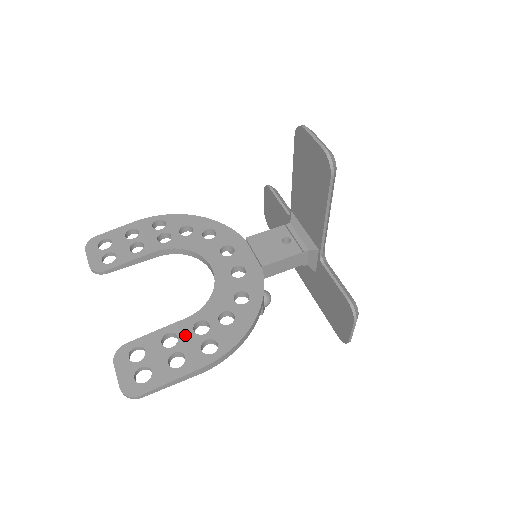
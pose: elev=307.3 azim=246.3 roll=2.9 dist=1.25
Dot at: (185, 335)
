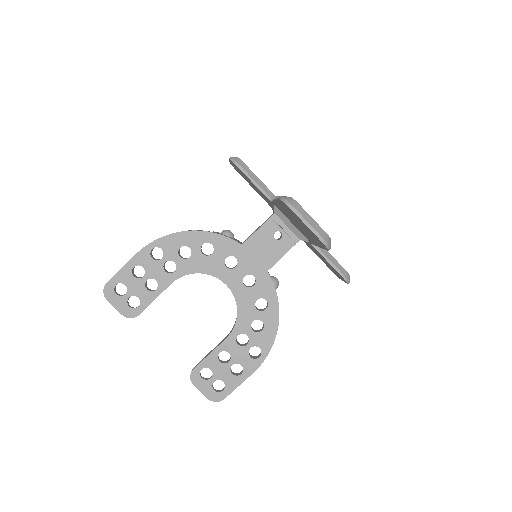
Dot at: (234, 350)
